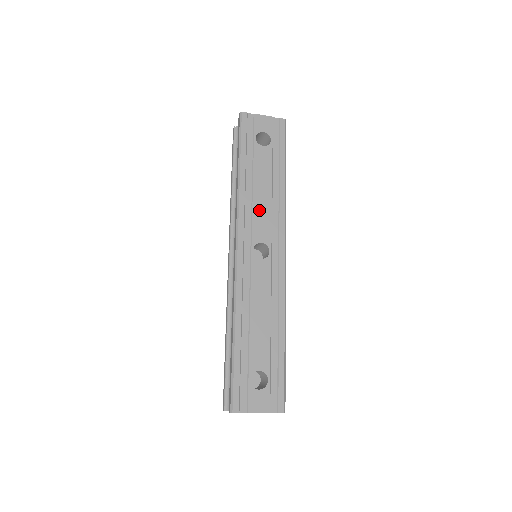
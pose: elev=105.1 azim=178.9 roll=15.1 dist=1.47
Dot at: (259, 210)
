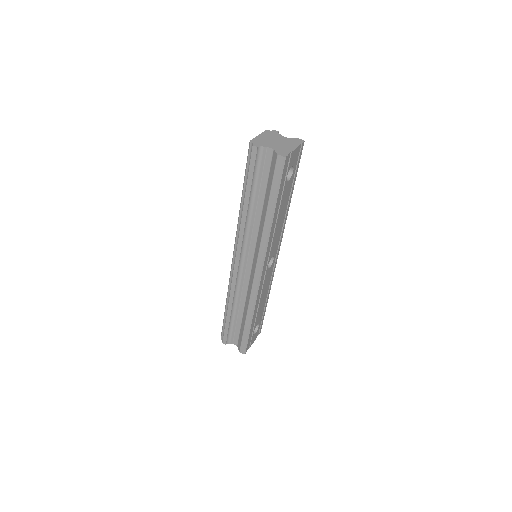
Dot at: (276, 236)
